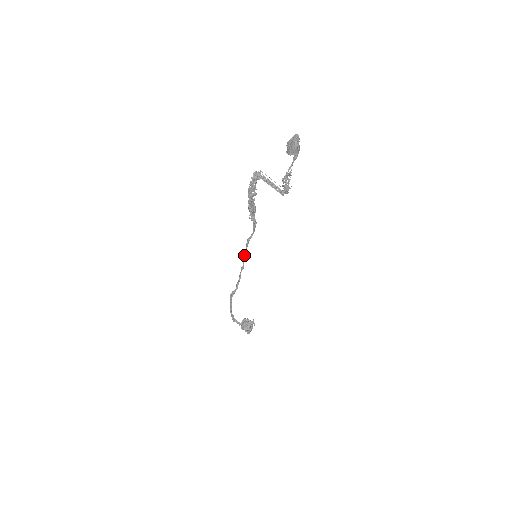
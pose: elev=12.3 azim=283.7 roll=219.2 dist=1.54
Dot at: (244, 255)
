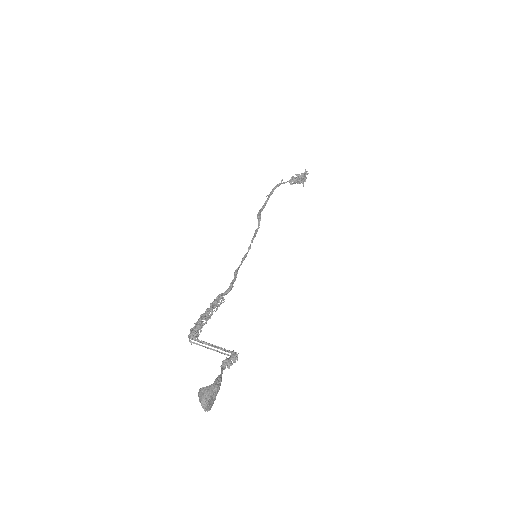
Dot at: (242, 260)
